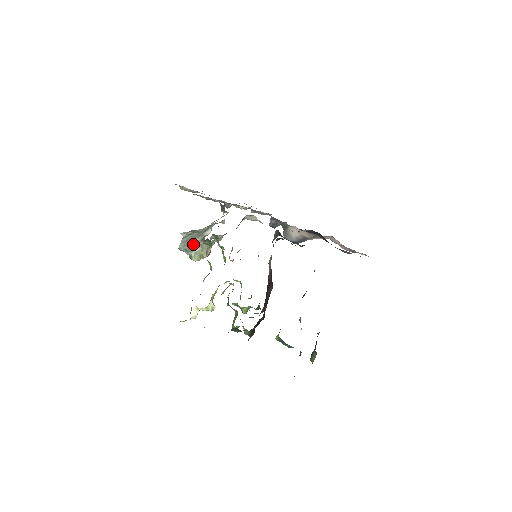
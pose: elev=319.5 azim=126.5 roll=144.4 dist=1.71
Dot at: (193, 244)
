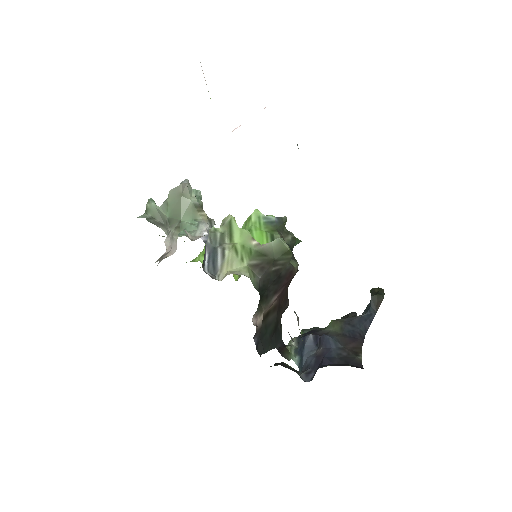
Dot at: occluded
